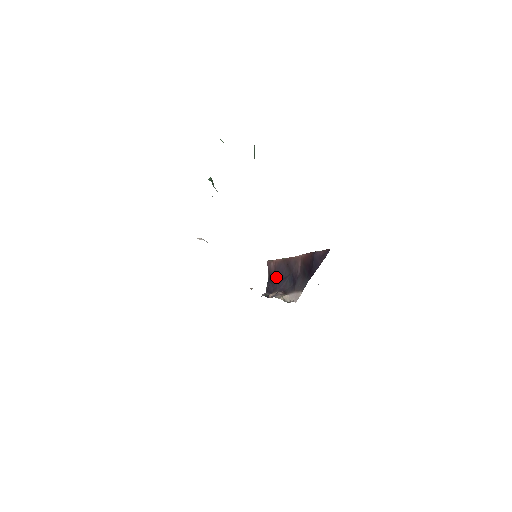
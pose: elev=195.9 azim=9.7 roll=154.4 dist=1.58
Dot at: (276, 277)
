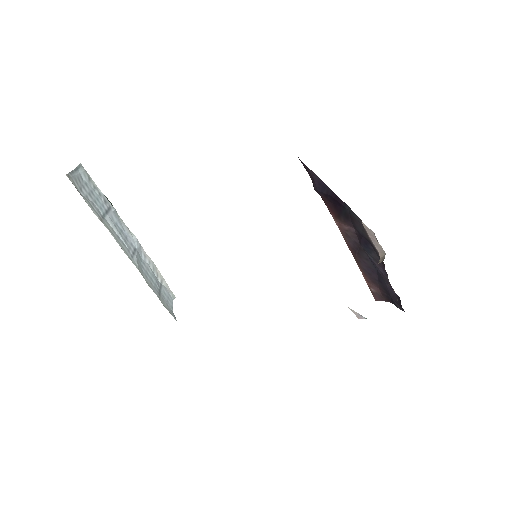
Dot at: (379, 283)
